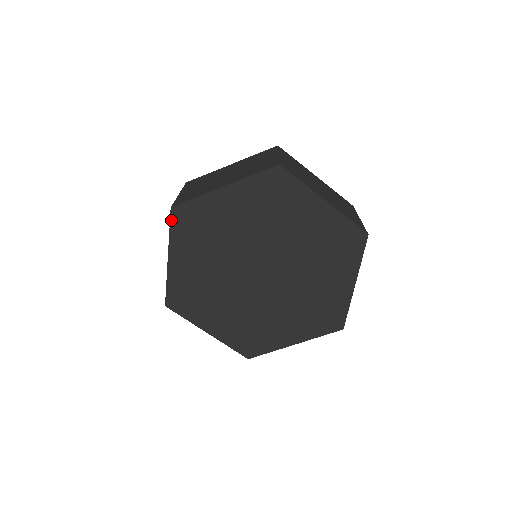
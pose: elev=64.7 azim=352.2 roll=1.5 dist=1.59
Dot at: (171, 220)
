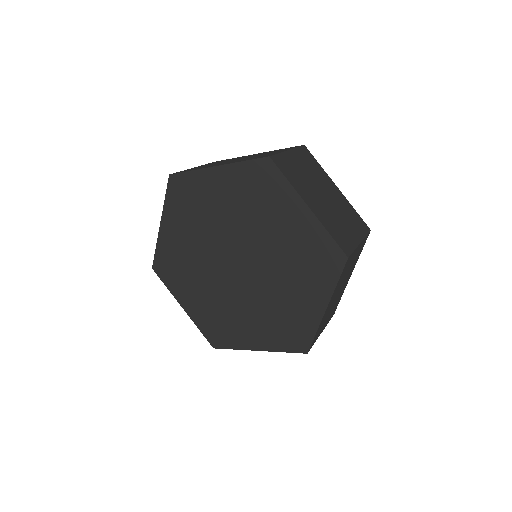
Dot at: (160, 277)
